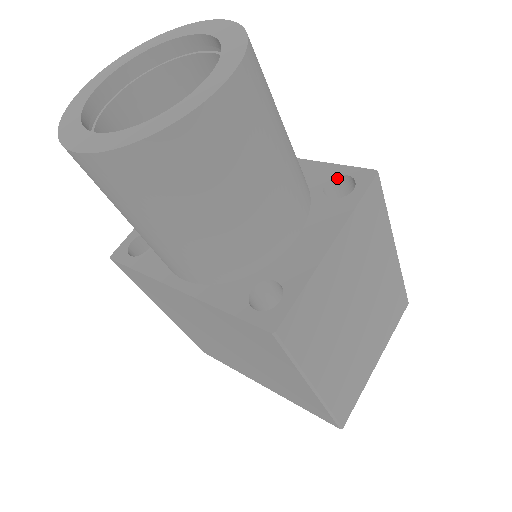
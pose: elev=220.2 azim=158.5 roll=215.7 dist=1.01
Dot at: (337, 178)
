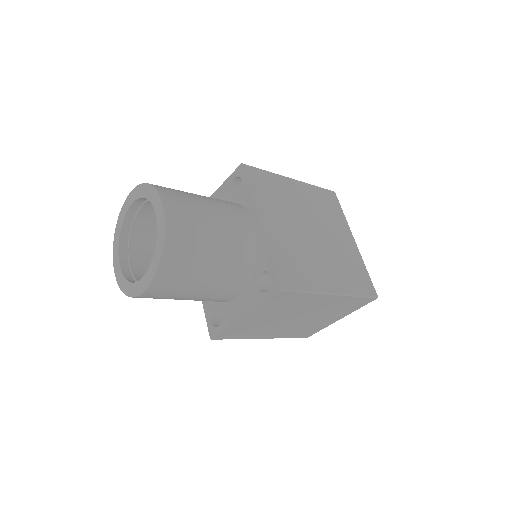
Dot at: (269, 272)
